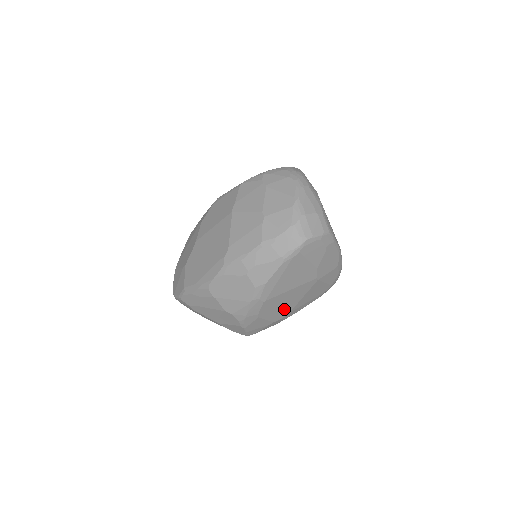
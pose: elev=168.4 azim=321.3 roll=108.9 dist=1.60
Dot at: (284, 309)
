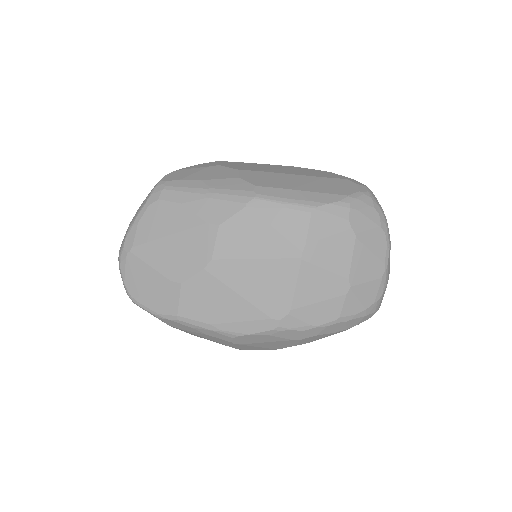
Dot at: occluded
